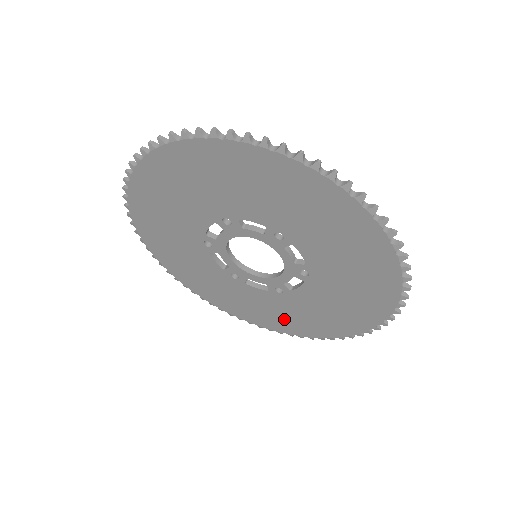
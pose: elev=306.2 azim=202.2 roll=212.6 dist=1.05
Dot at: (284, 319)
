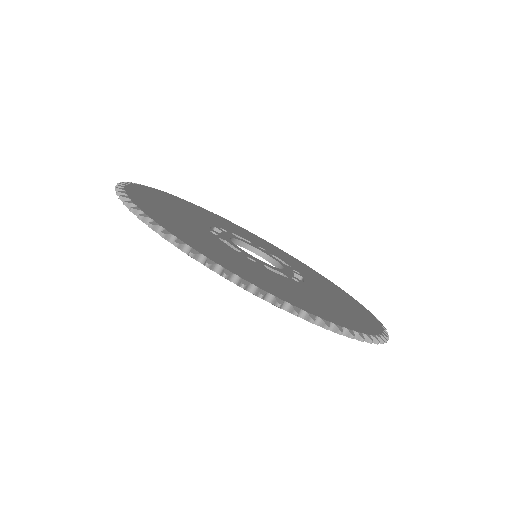
Dot at: occluded
